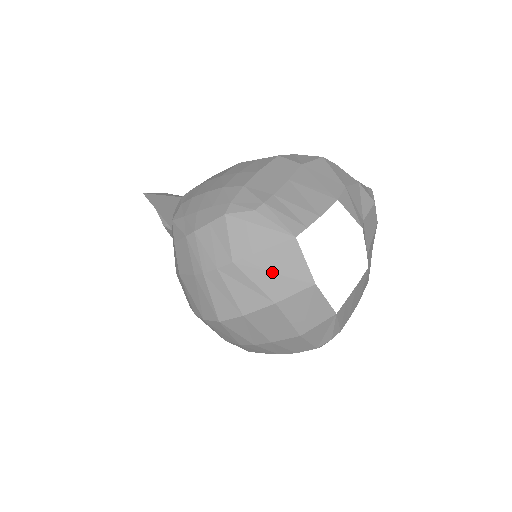
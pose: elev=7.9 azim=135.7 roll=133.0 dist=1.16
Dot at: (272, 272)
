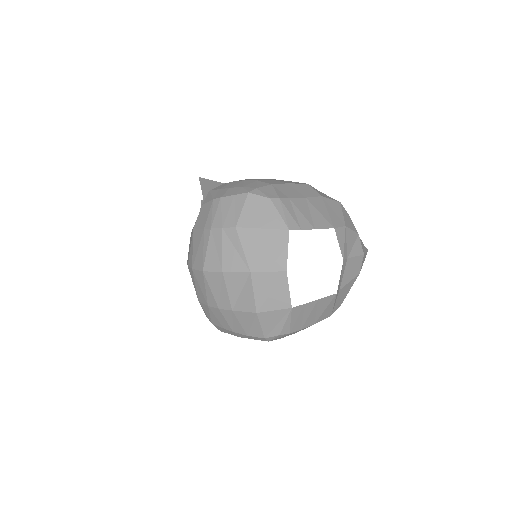
Dot at: (260, 247)
